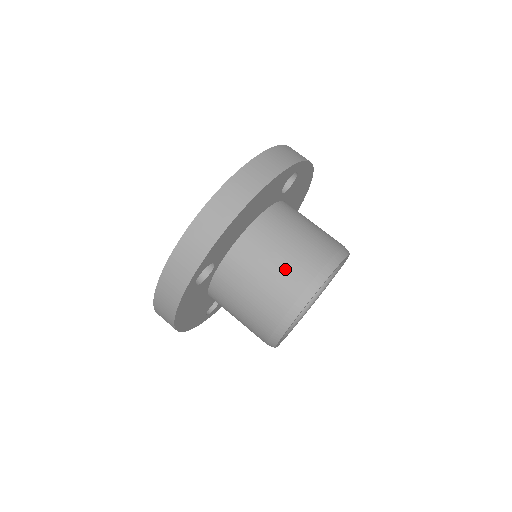
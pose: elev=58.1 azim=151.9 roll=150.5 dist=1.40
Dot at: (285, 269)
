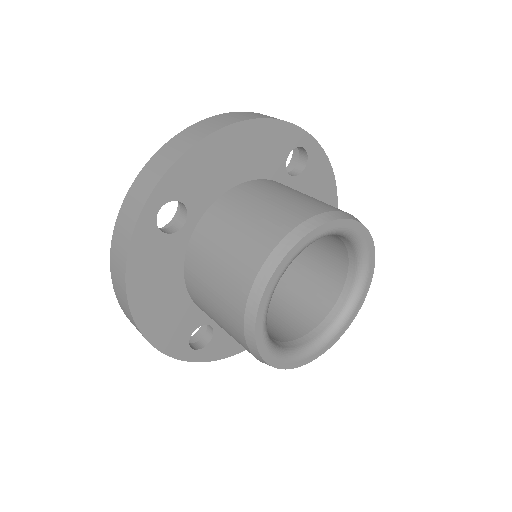
Dot at: (271, 213)
